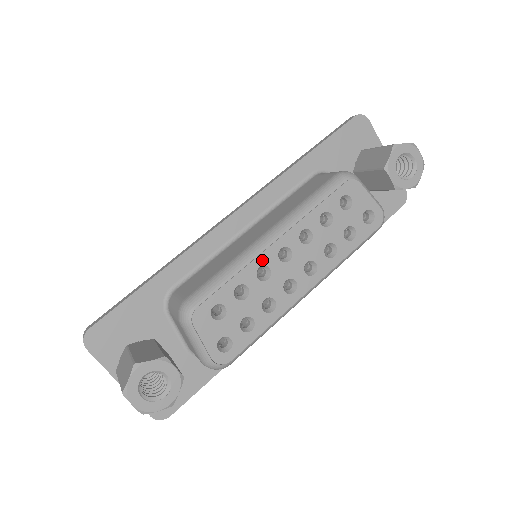
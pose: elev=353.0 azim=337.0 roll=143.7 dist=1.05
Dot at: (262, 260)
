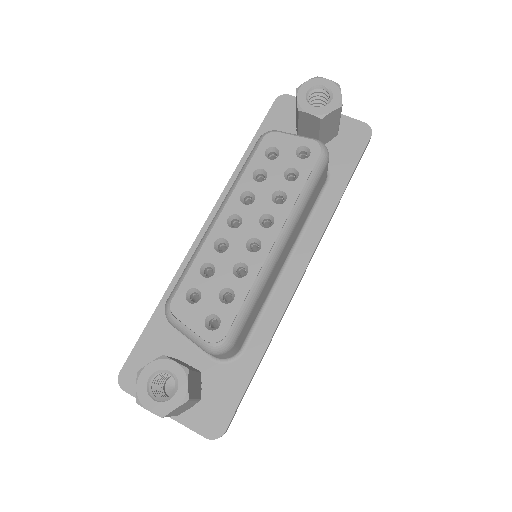
Dot at: (214, 236)
